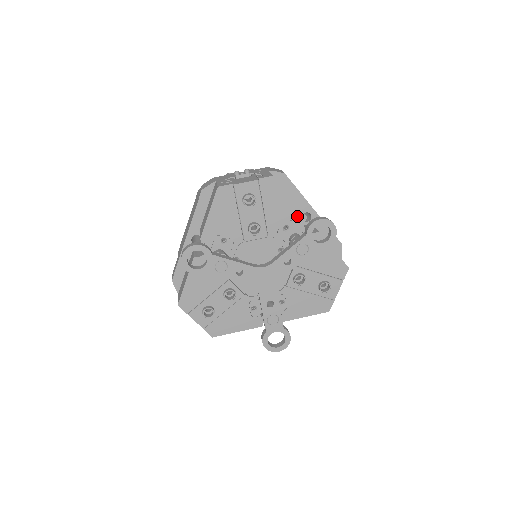
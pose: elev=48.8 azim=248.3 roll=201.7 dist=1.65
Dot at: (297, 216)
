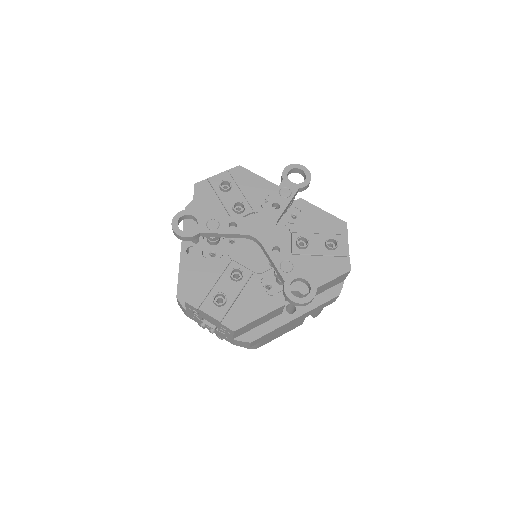
Dot at: (274, 190)
